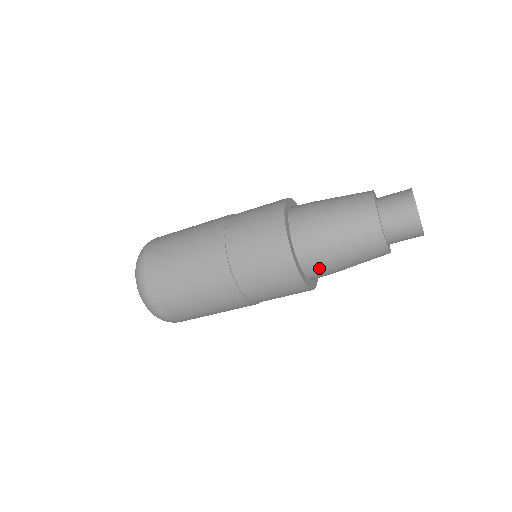
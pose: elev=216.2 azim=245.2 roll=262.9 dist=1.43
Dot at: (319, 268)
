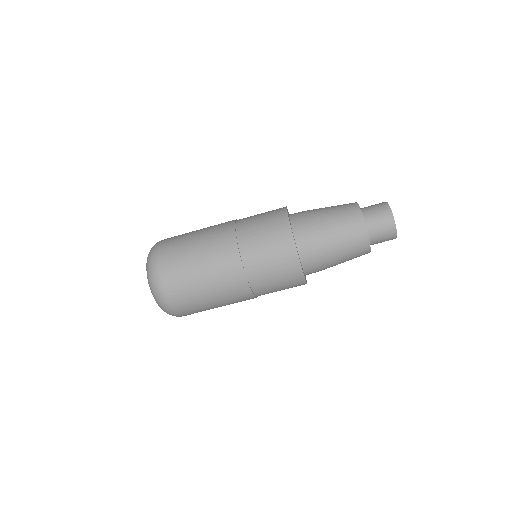
Dot at: (315, 264)
